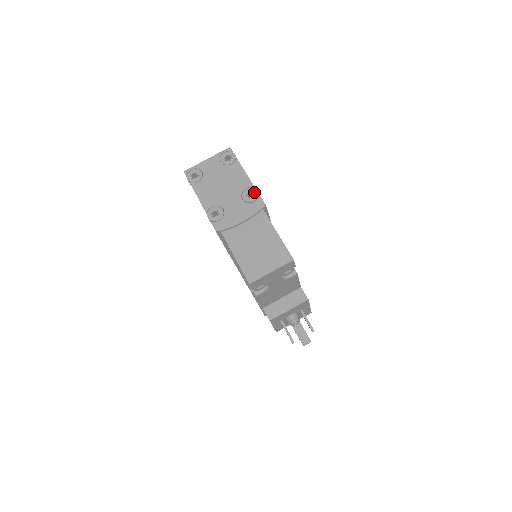
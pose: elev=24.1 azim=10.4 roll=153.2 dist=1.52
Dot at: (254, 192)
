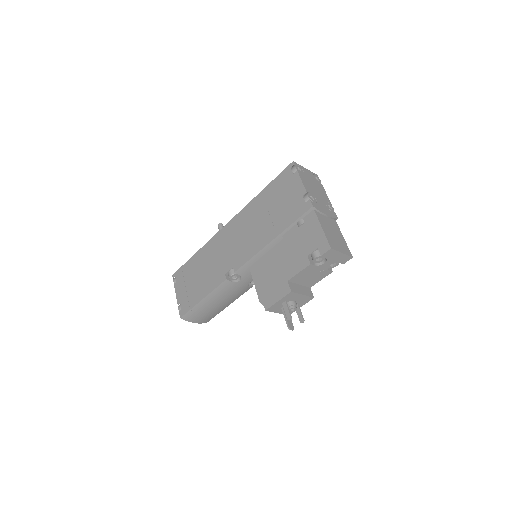
Dot at: (332, 207)
